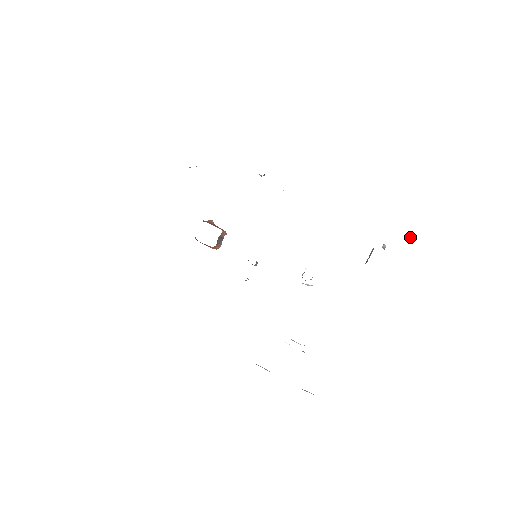
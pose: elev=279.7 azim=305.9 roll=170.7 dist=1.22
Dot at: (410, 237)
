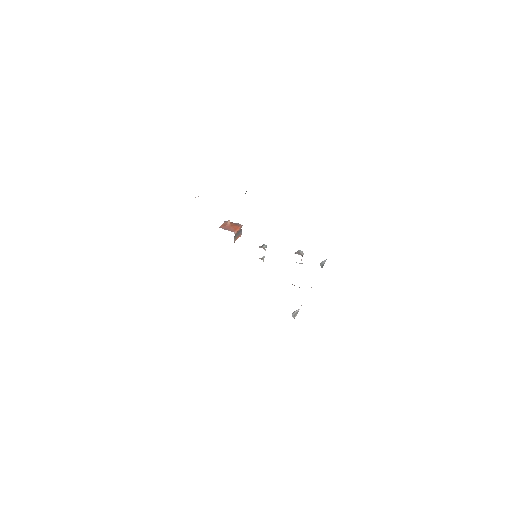
Dot at: (295, 311)
